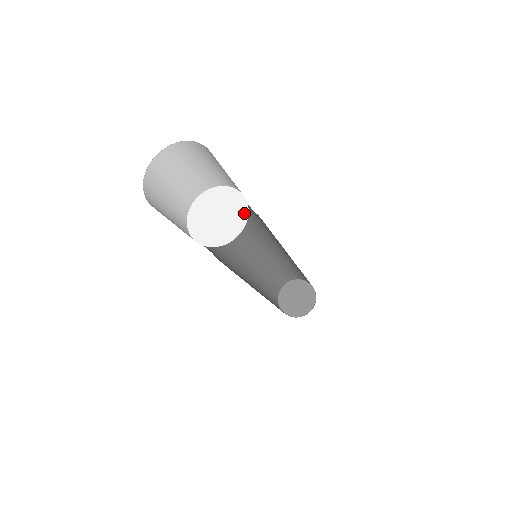
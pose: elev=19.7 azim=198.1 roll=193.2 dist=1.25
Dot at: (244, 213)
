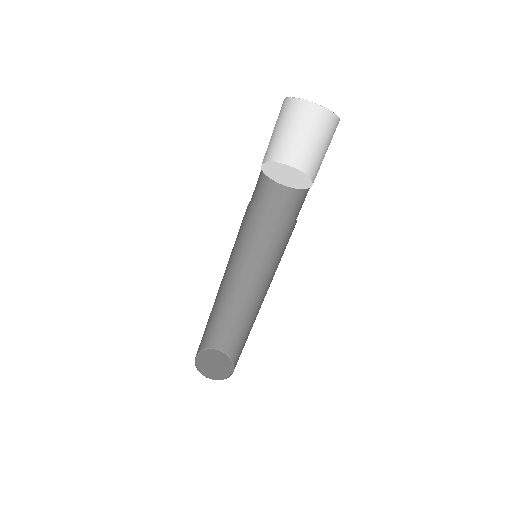
Dot at: (303, 187)
